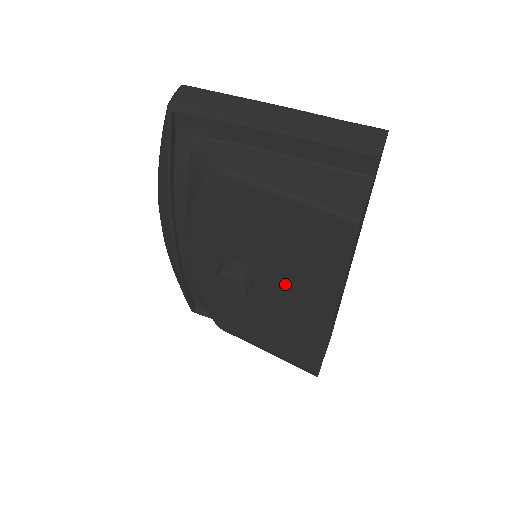
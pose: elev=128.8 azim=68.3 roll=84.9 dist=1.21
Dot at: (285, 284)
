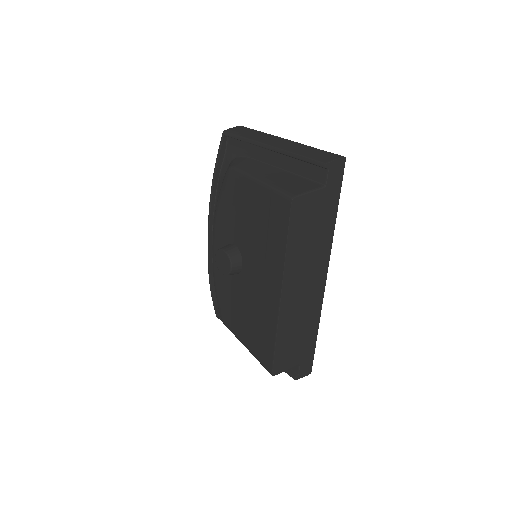
Dot at: (257, 266)
